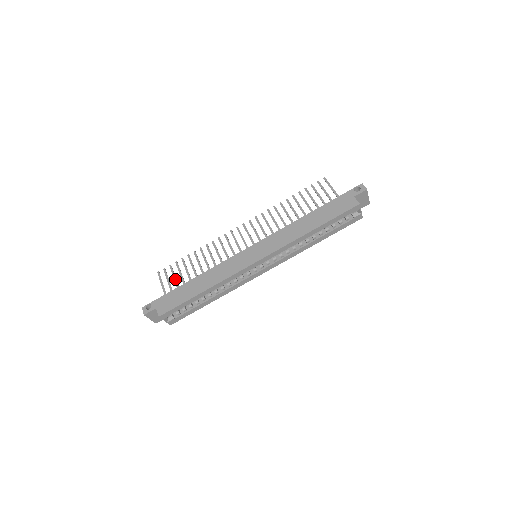
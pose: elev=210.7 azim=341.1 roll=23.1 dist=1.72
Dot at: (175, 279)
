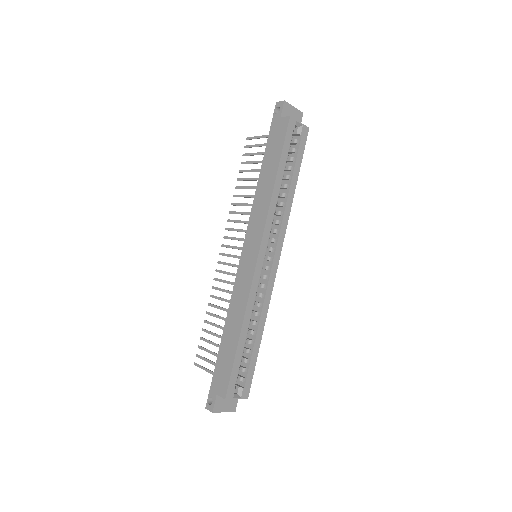
Dot at: (211, 353)
